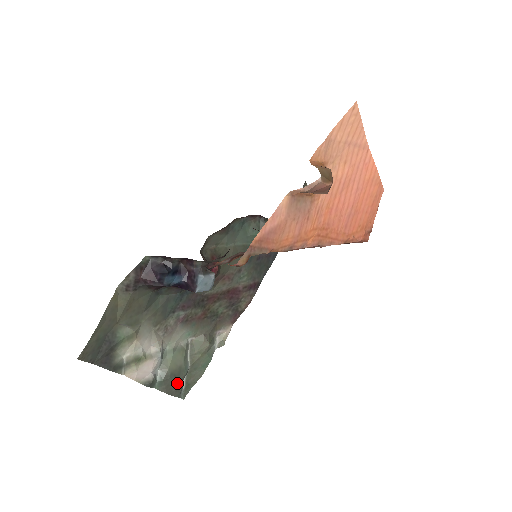
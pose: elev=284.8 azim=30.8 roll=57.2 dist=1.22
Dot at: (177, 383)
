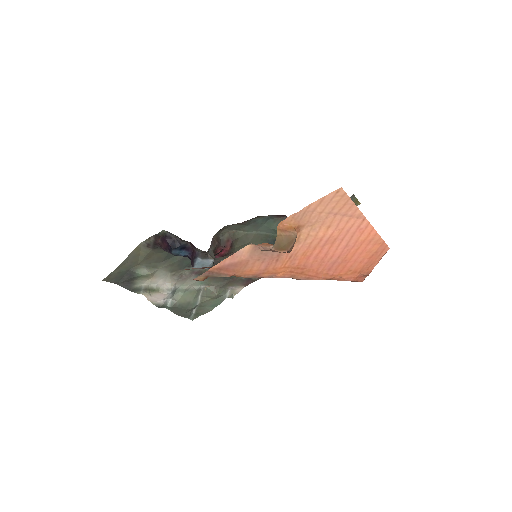
Dot at: (185, 311)
